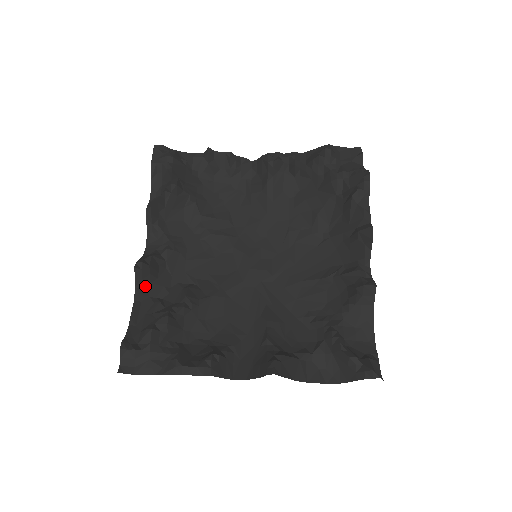
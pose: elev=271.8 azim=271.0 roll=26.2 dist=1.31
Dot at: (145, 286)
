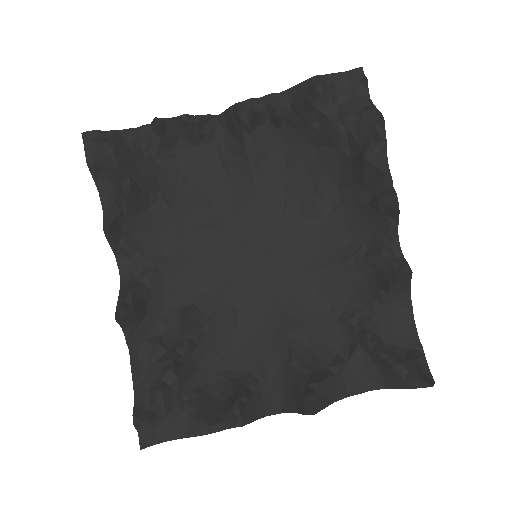
Dot at: (136, 330)
